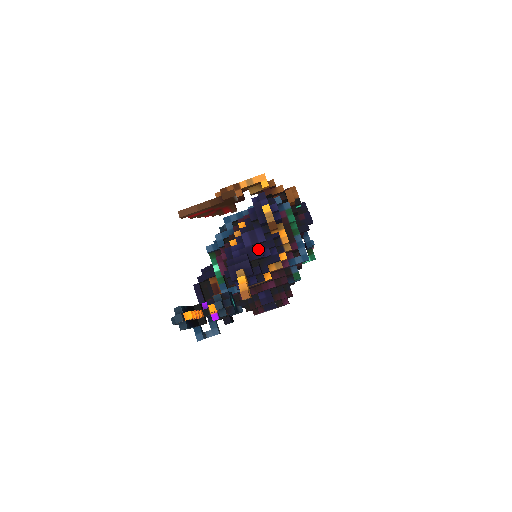
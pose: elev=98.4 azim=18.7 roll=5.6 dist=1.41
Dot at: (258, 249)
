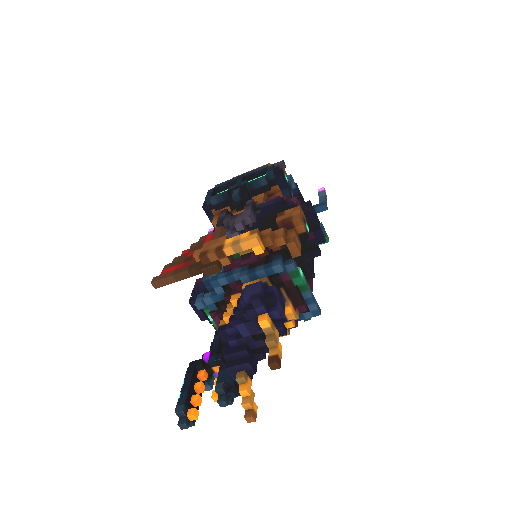
Dot at: occluded
